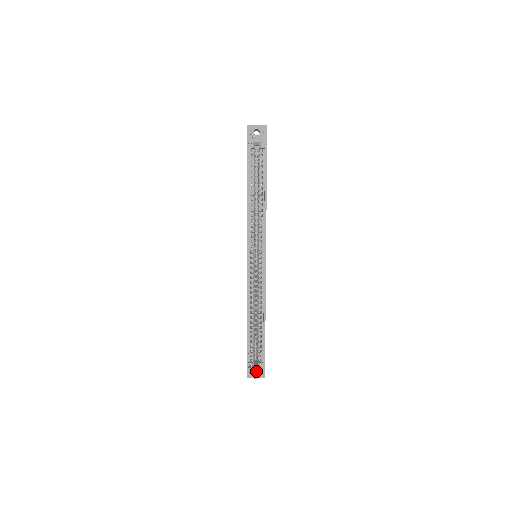
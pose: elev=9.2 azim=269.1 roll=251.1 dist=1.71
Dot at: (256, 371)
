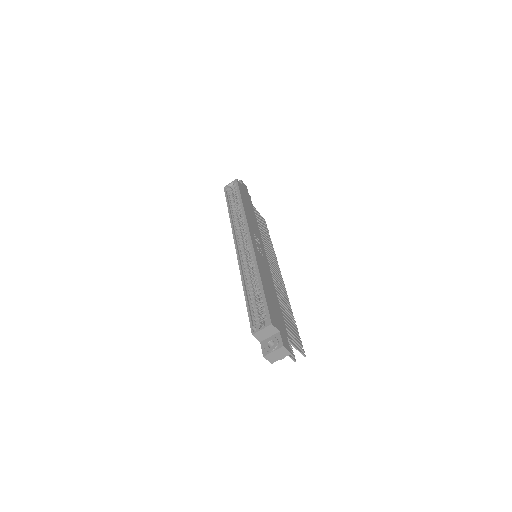
Dot at: occluded
